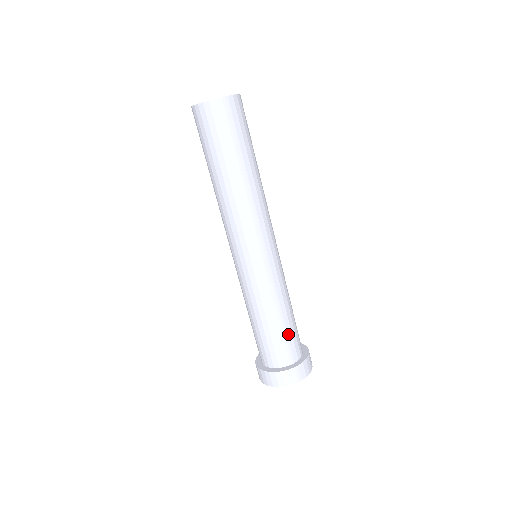
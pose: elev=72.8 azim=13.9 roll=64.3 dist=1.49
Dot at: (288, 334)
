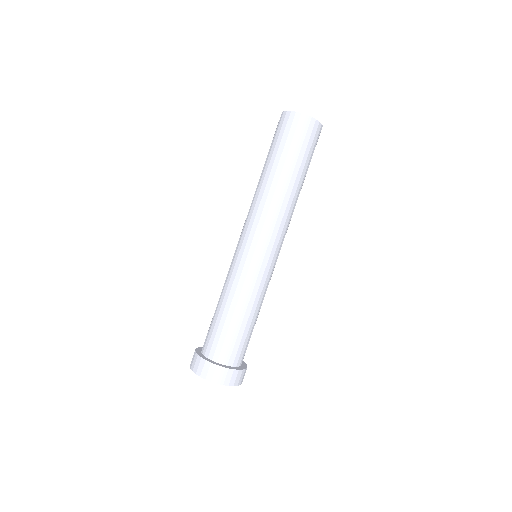
Dot at: (238, 335)
